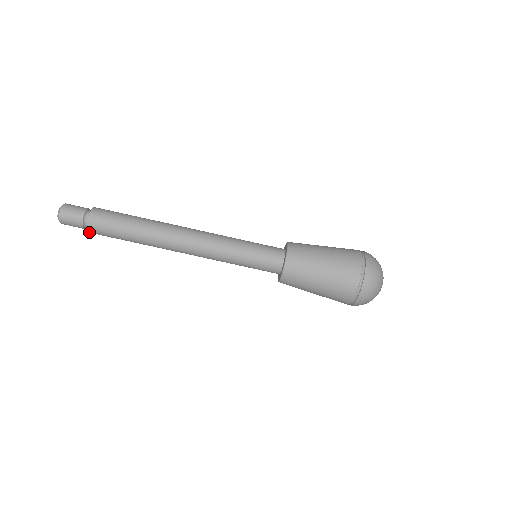
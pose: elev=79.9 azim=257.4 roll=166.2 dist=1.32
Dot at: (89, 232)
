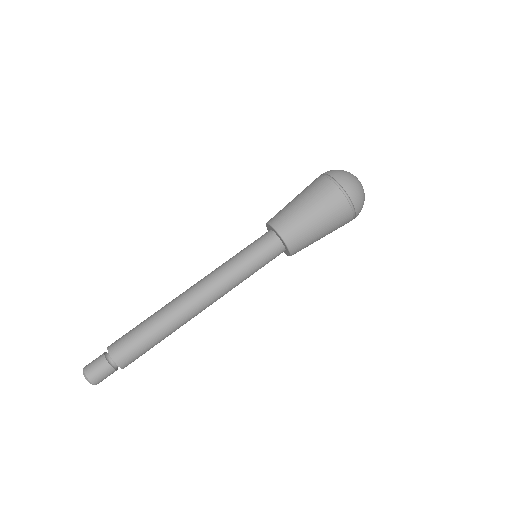
Dot at: (119, 366)
